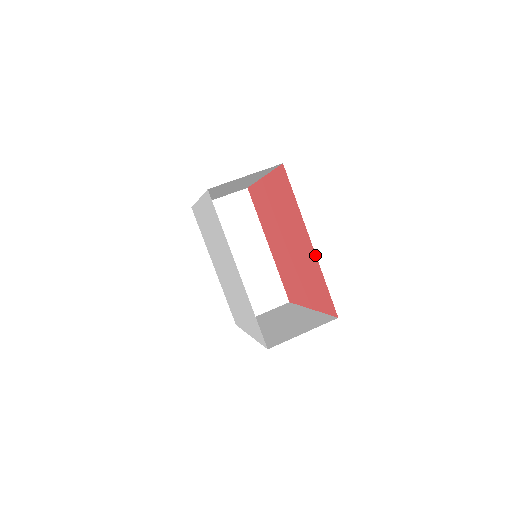
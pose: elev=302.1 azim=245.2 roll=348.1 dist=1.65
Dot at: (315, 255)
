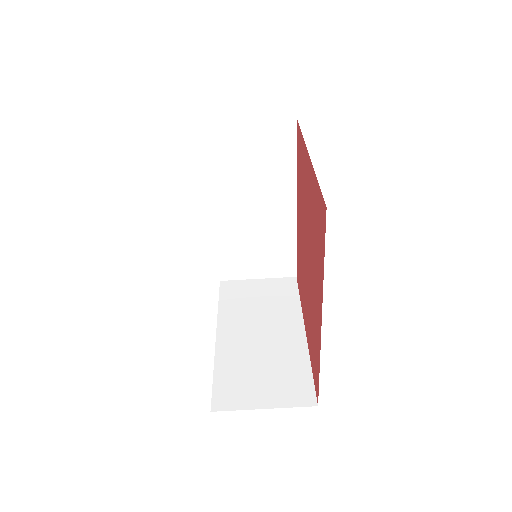
Dot at: (320, 337)
